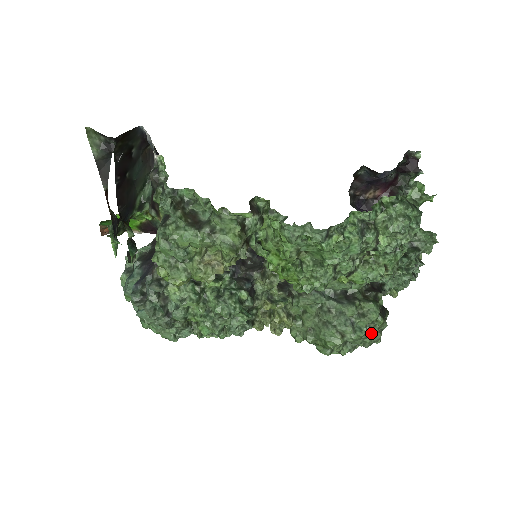
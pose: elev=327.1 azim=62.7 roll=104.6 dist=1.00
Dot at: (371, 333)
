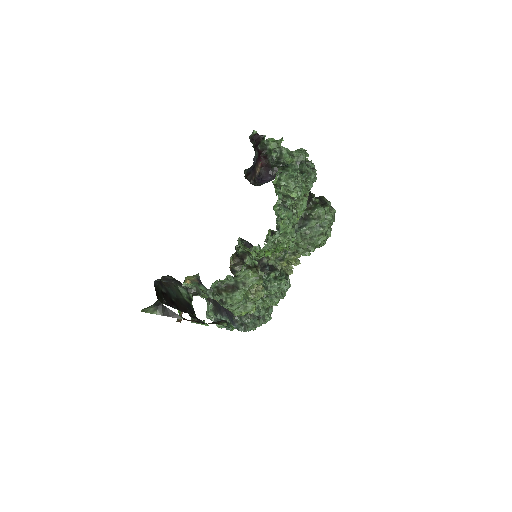
Dot at: (330, 218)
